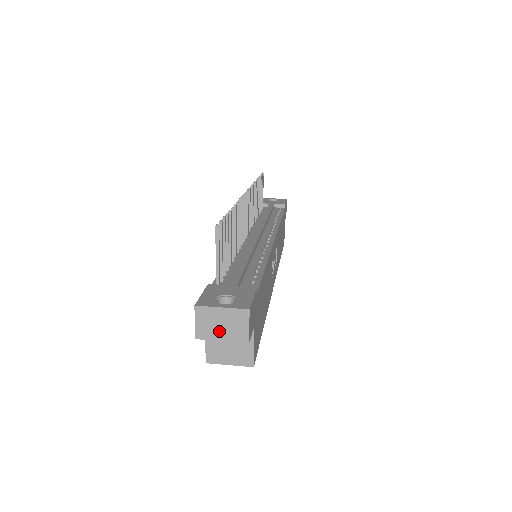
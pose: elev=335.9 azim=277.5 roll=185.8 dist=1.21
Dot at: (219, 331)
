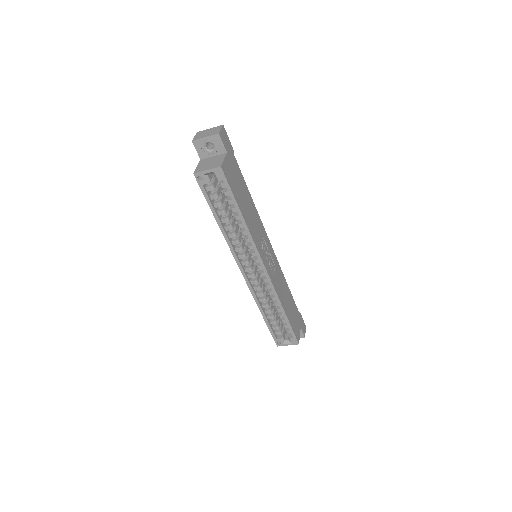
Dot at: (205, 135)
